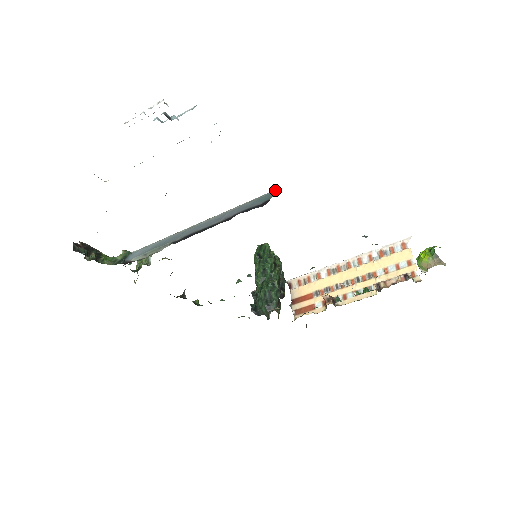
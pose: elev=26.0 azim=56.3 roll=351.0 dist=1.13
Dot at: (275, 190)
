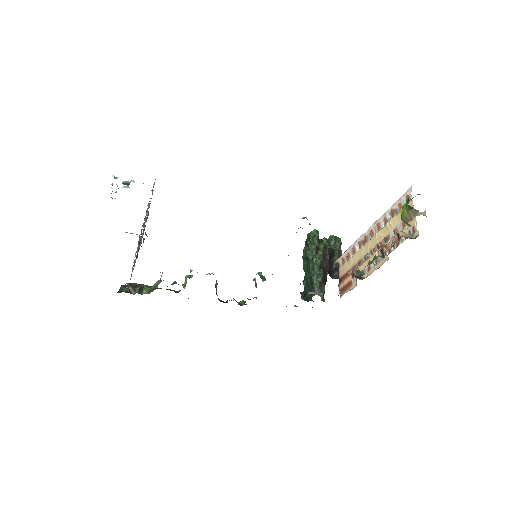
Dot at: occluded
